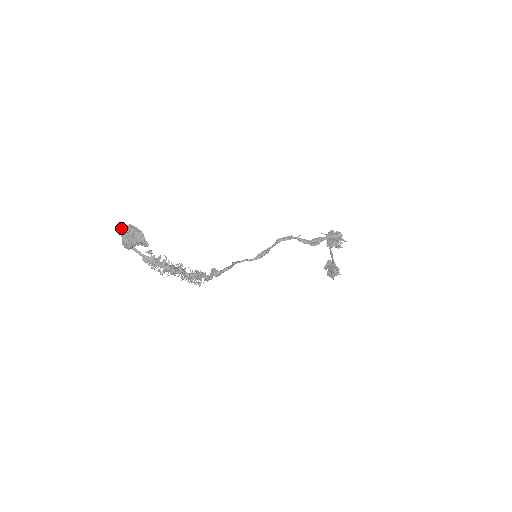
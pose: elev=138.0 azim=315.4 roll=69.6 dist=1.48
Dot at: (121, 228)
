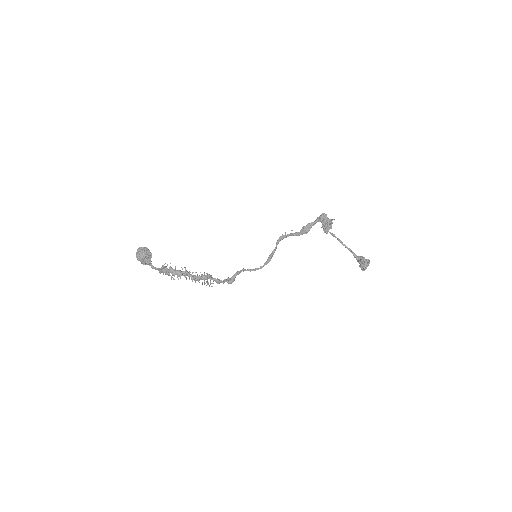
Dot at: occluded
